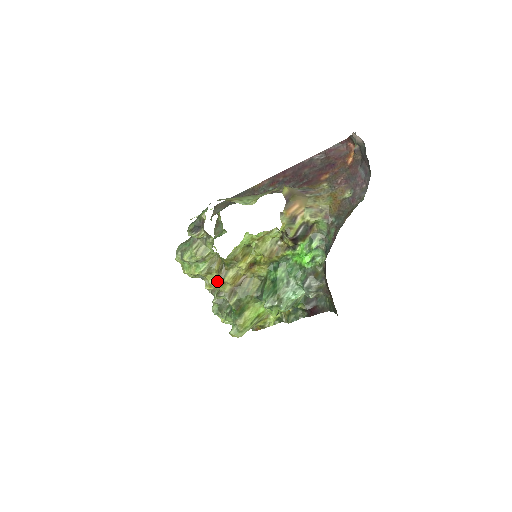
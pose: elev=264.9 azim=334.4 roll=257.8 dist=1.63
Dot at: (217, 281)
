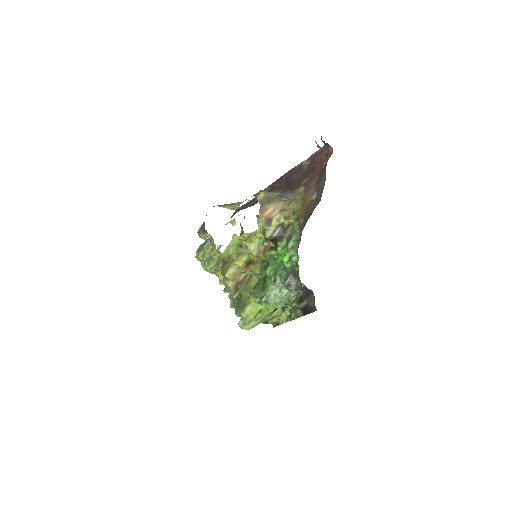
Dot at: (223, 277)
